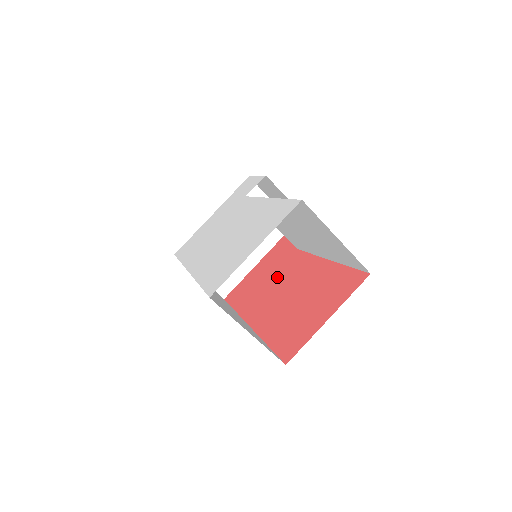
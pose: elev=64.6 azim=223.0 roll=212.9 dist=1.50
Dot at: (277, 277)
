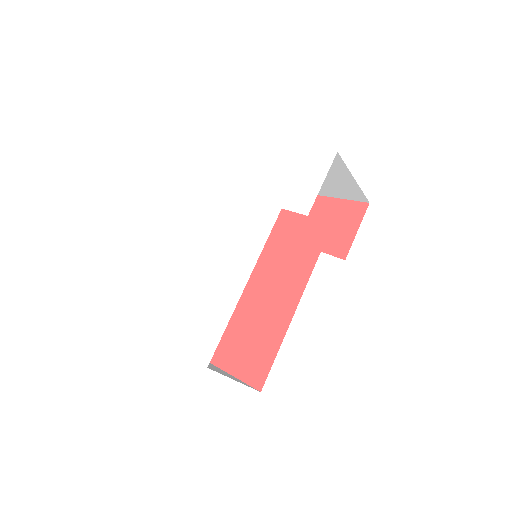
Dot at: (286, 256)
